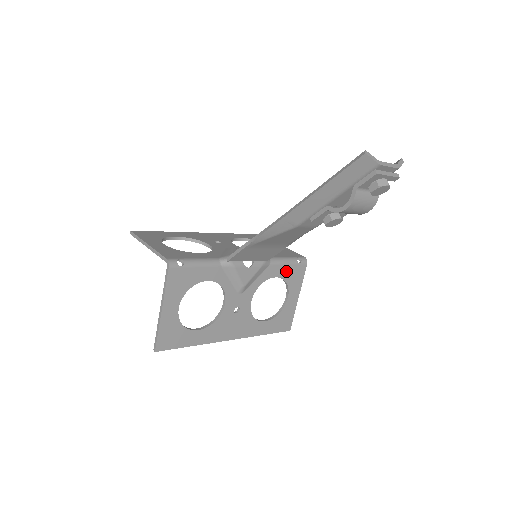
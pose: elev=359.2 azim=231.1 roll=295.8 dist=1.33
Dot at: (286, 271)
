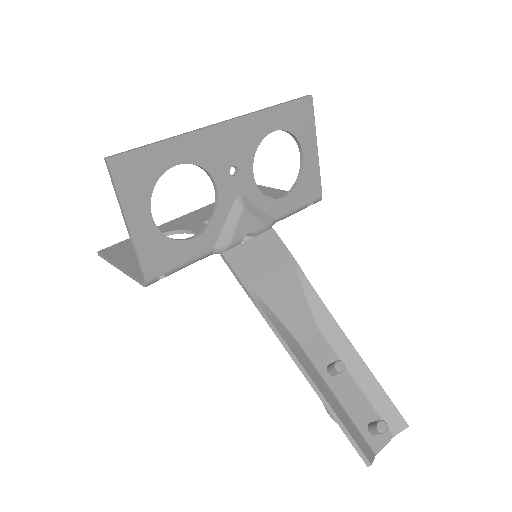
Dot at: occluded
